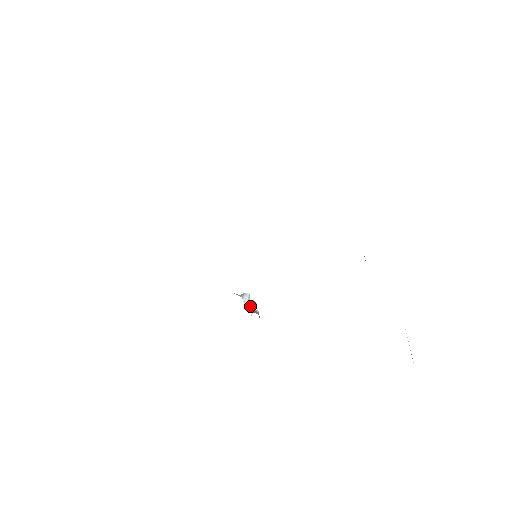
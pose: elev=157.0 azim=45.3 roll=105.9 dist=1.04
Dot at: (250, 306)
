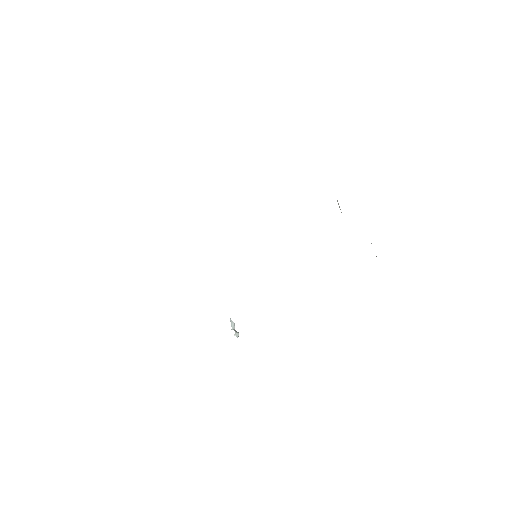
Dot at: (234, 330)
